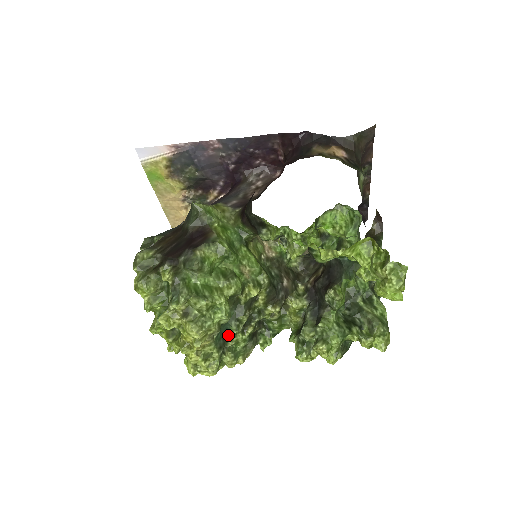
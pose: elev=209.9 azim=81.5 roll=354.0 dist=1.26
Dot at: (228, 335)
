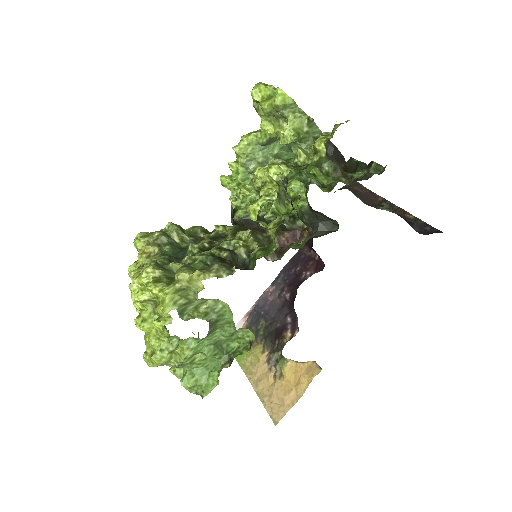
Dot at: (184, 257)
